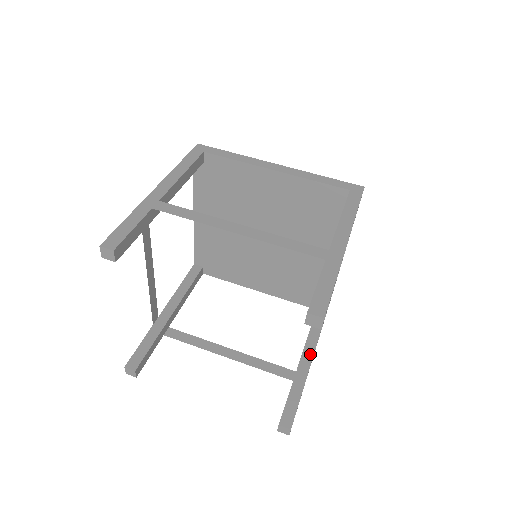
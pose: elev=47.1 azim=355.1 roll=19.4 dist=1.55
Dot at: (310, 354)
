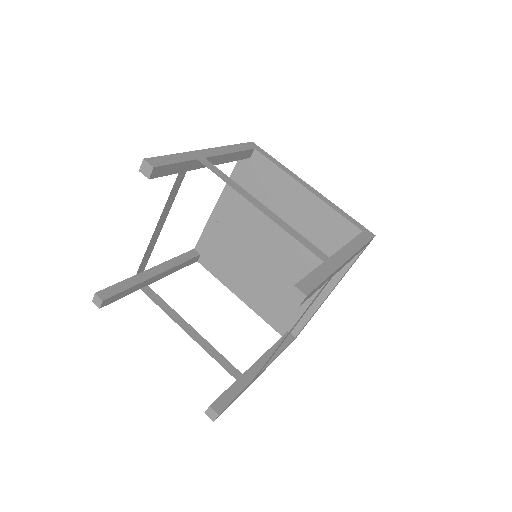
Dot at: (263, 365)
